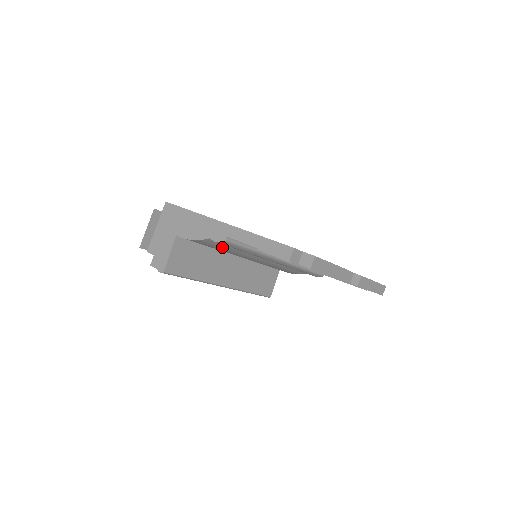
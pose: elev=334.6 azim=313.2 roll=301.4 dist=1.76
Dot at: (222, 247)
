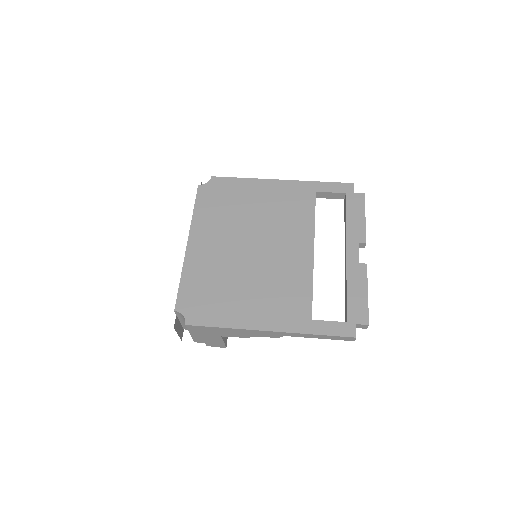
Dot at: occluded
